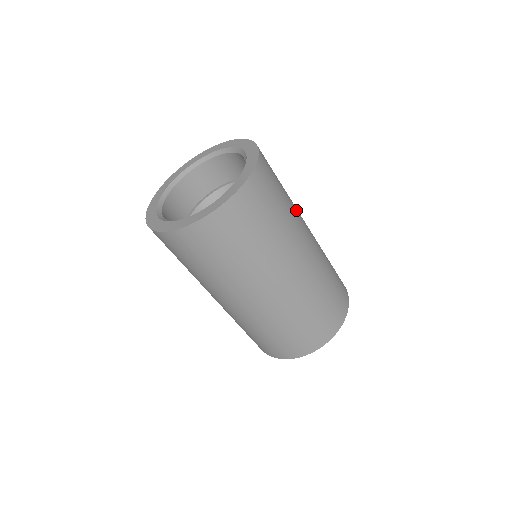
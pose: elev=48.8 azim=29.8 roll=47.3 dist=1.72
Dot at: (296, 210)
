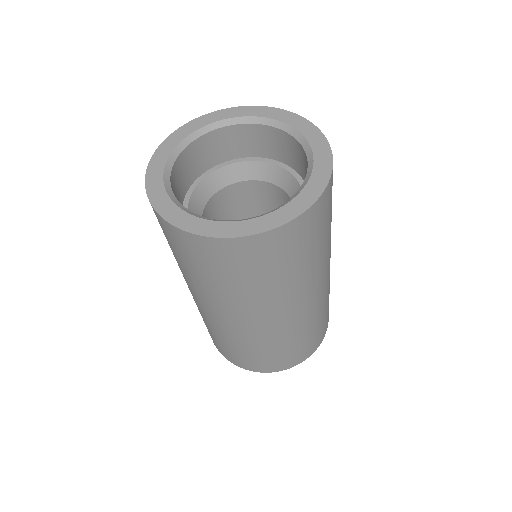
Dot at: occluded
